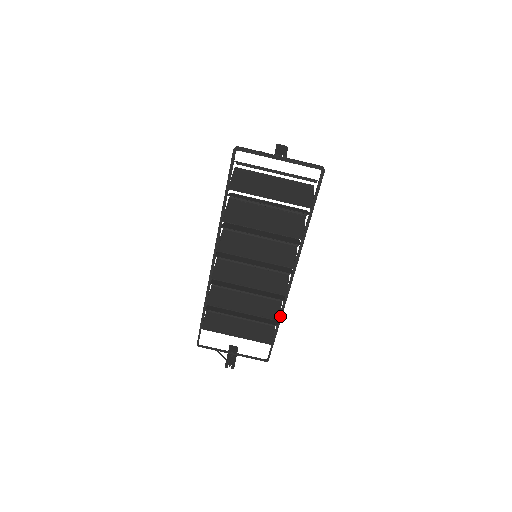
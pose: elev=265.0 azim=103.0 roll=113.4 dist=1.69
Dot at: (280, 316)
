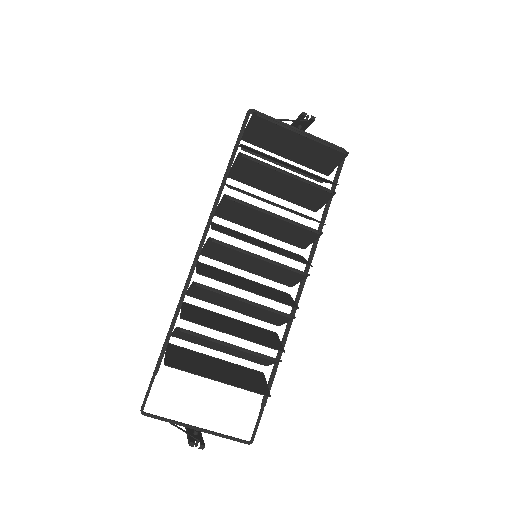
Dot at: (279, 356)
